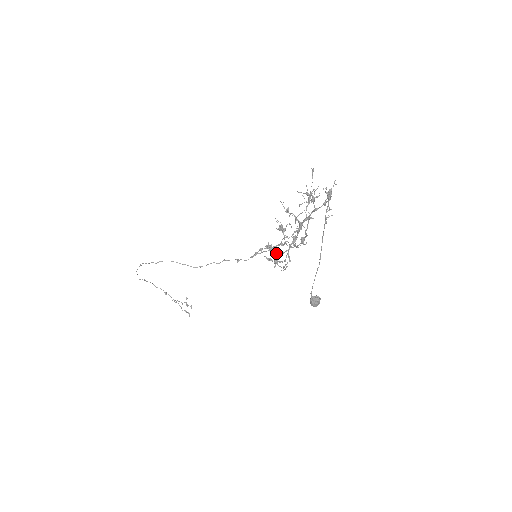
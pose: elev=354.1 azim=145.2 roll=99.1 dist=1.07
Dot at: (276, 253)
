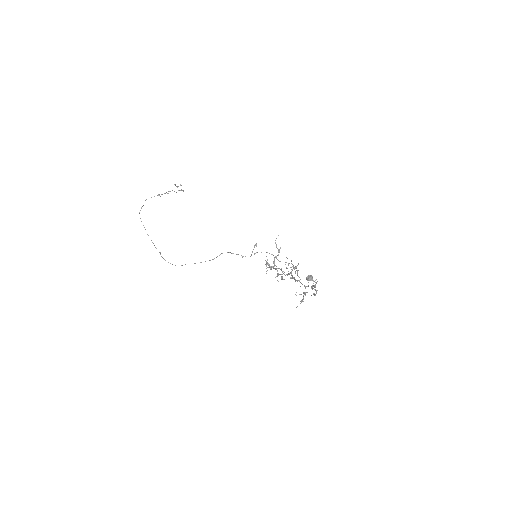
Dot at: occluded
